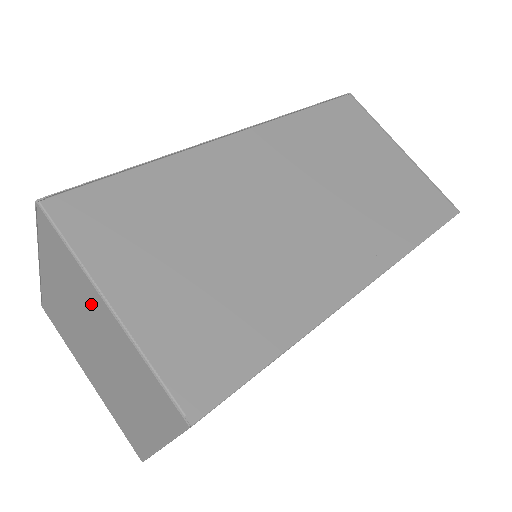
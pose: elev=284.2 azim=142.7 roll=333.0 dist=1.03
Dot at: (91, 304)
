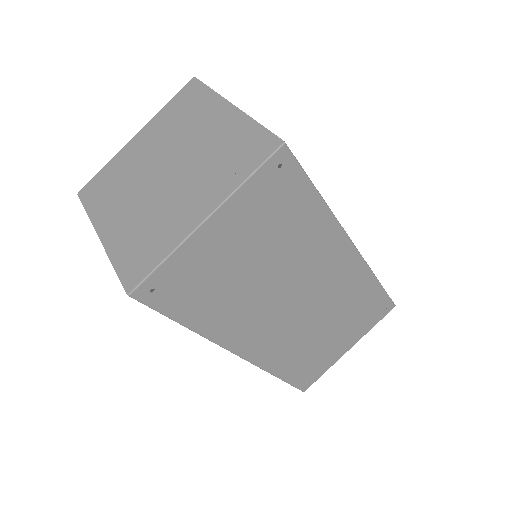
Dot at: (205, 119)
